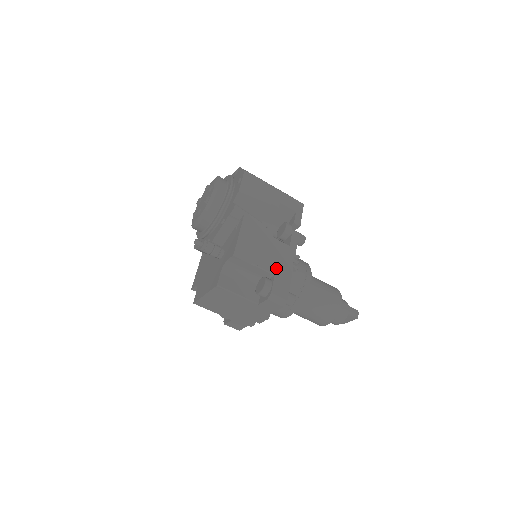
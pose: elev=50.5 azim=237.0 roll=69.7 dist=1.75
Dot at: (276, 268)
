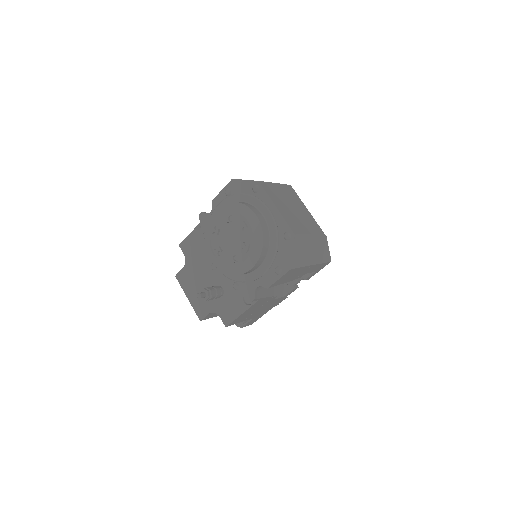
Dot at: (258, 315)
